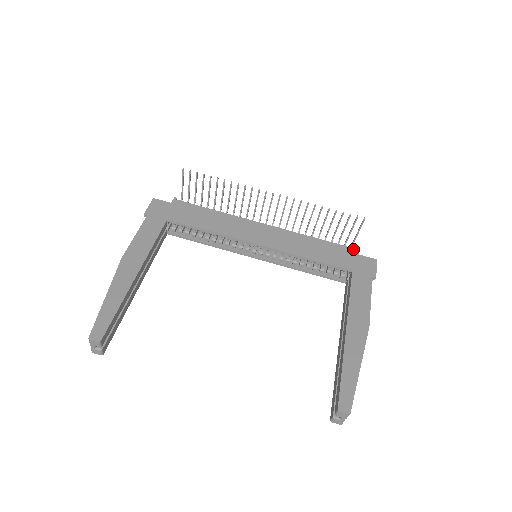
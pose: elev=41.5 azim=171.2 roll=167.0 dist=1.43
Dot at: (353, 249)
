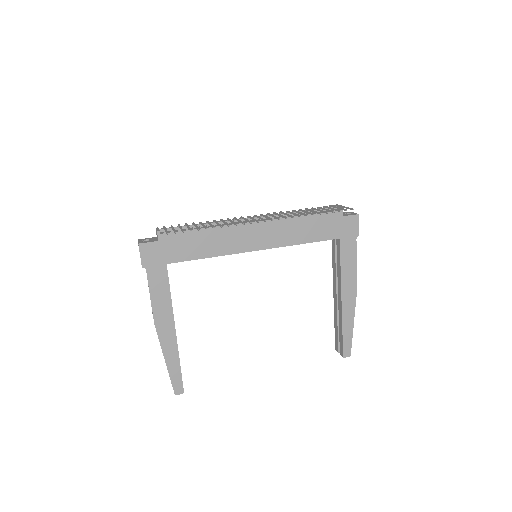
Dot at: (338, 212)
